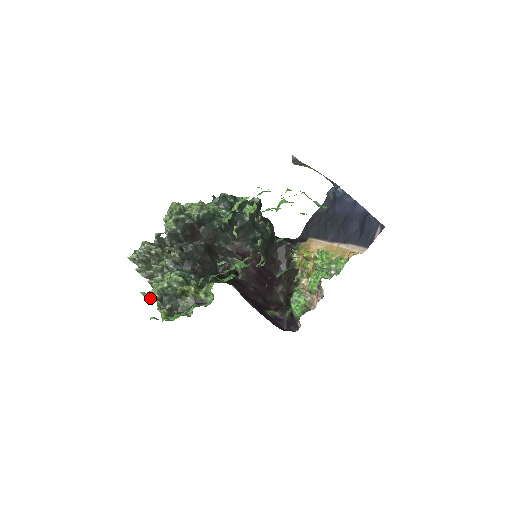
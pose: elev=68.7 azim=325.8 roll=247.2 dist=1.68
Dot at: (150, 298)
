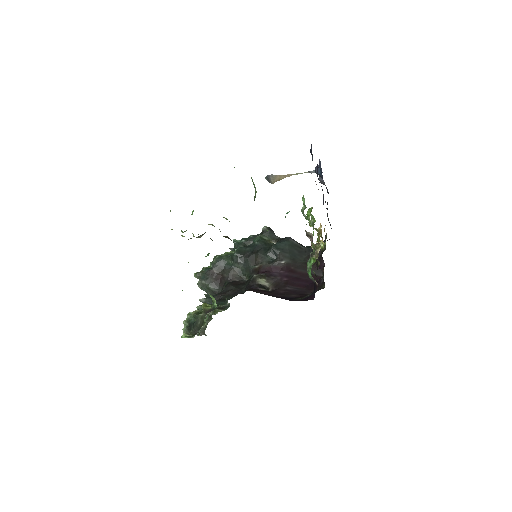
Dot at: occluded
